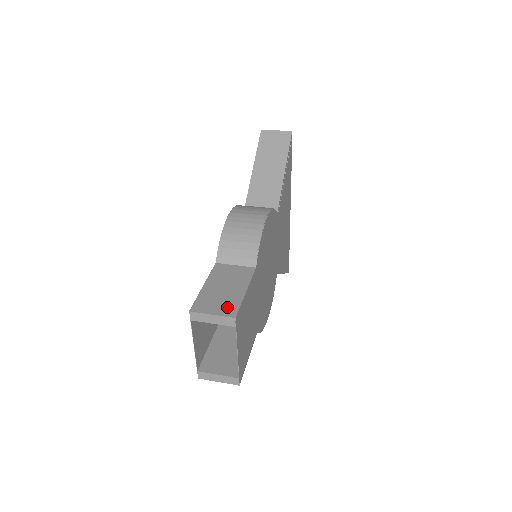
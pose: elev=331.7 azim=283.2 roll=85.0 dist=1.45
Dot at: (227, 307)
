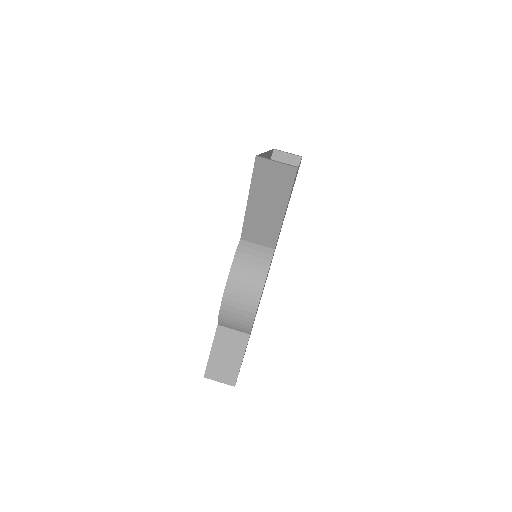
Dot at: (229, 377)
